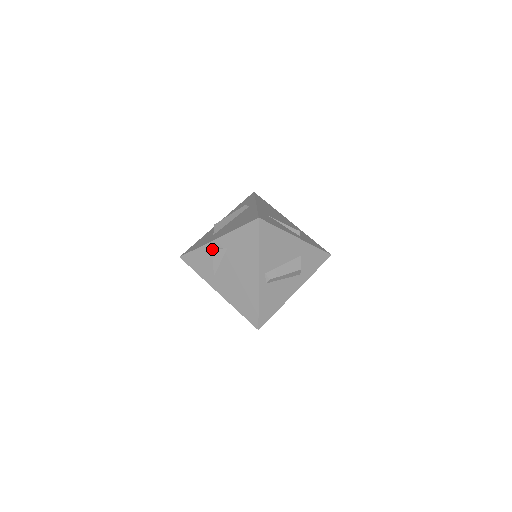
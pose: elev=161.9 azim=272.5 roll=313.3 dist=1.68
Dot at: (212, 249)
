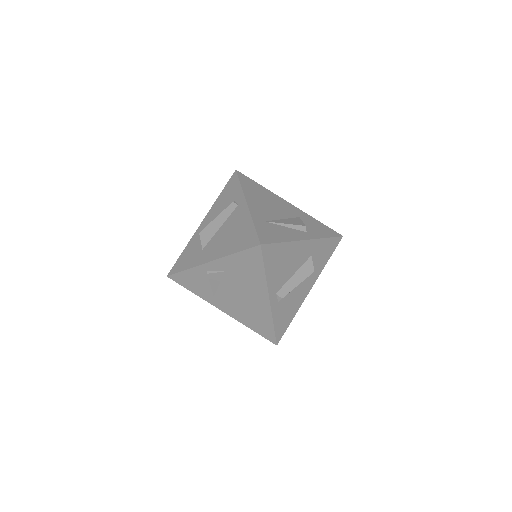
Dot at: (206, 272)
